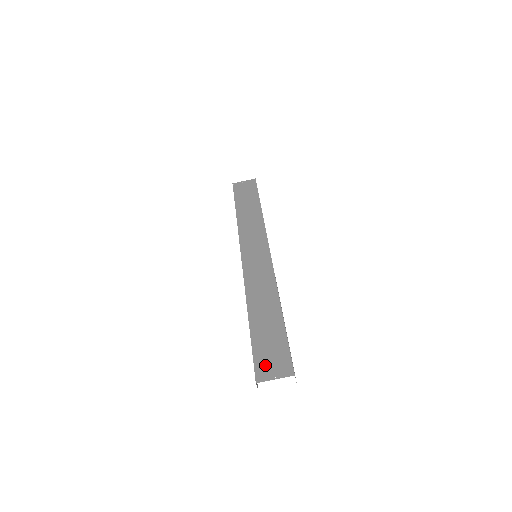
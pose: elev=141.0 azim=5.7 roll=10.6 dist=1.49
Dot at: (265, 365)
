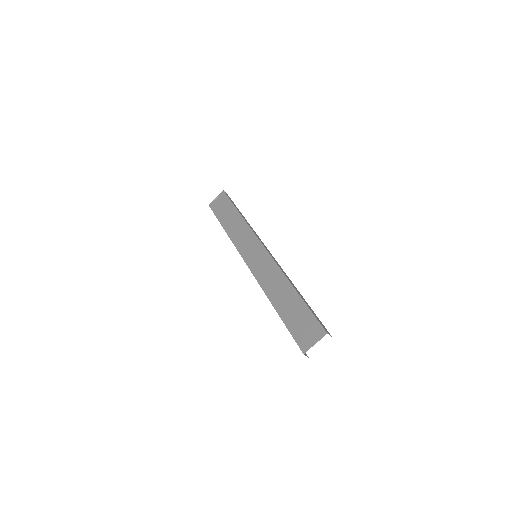
Dot at: (303, 337)
